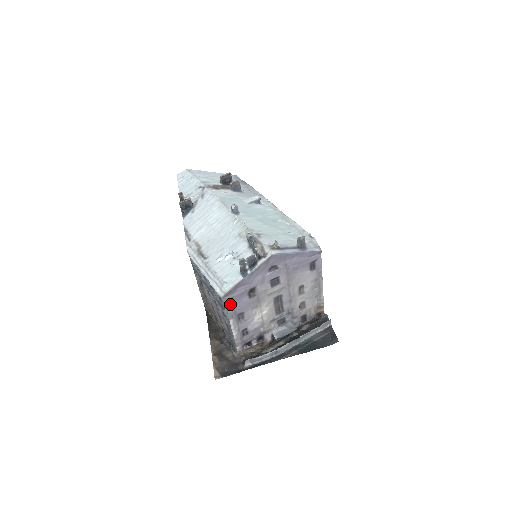
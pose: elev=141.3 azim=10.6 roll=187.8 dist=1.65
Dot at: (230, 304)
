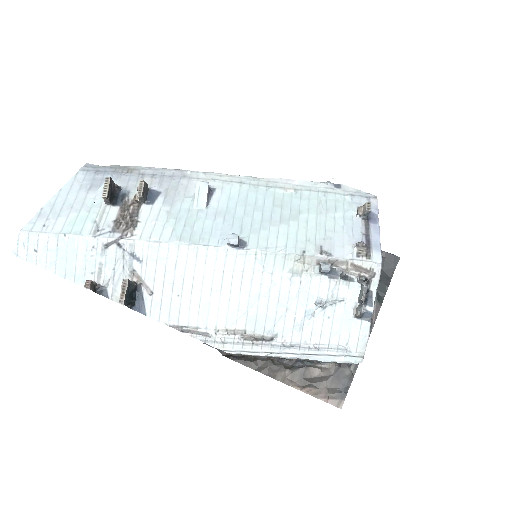
Dot at: occluded
